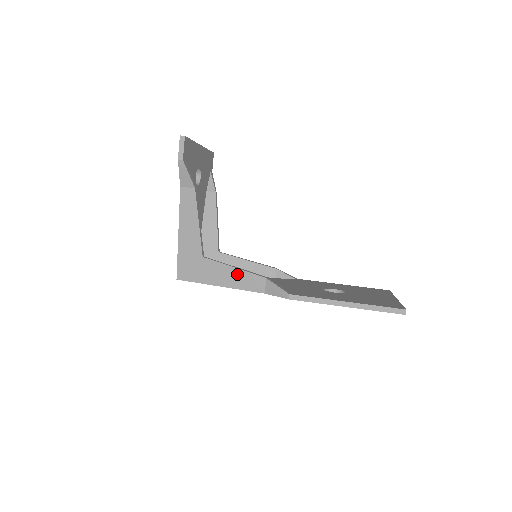
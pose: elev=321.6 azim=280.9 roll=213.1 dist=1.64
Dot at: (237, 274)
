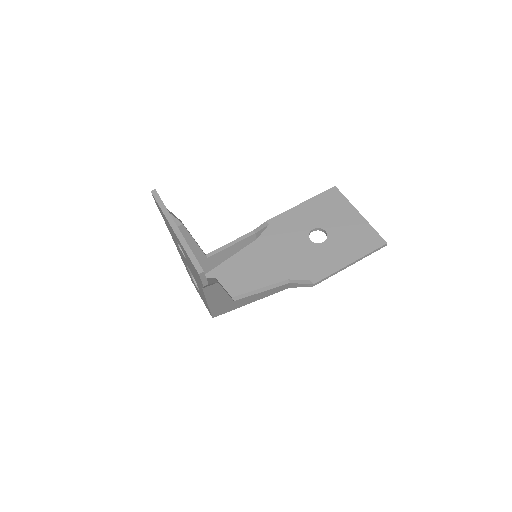
Dot at: (266, 293)
